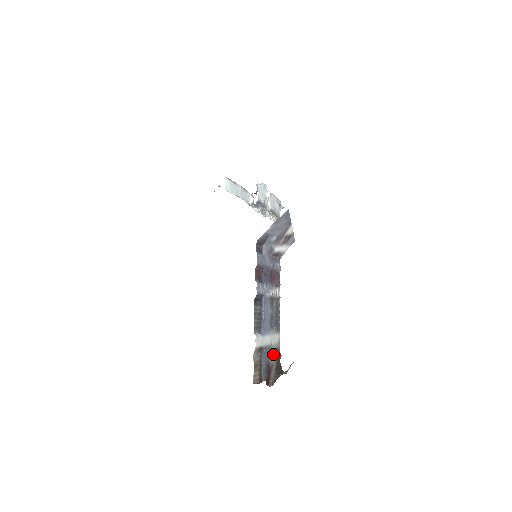
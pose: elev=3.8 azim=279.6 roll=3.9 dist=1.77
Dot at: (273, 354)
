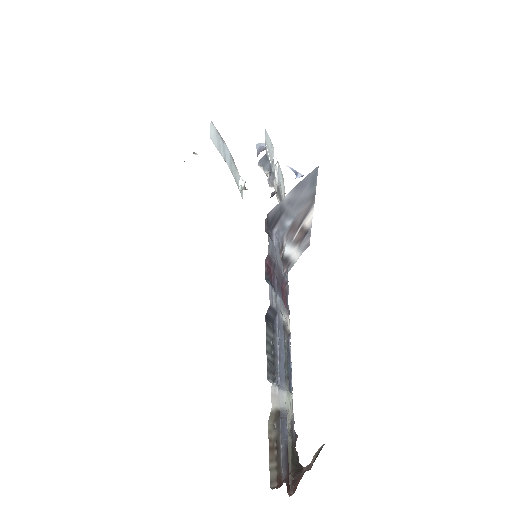
Dot at: (288, 432)
